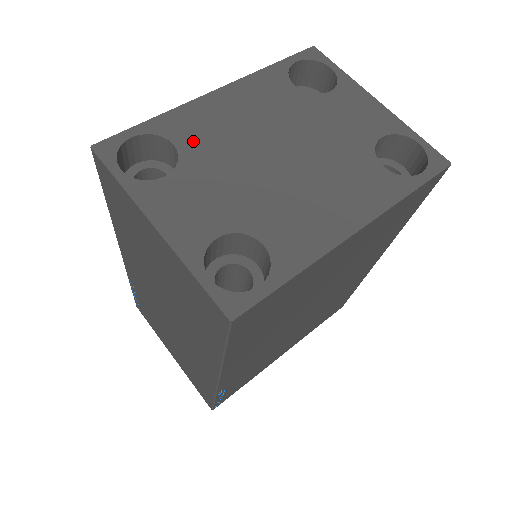
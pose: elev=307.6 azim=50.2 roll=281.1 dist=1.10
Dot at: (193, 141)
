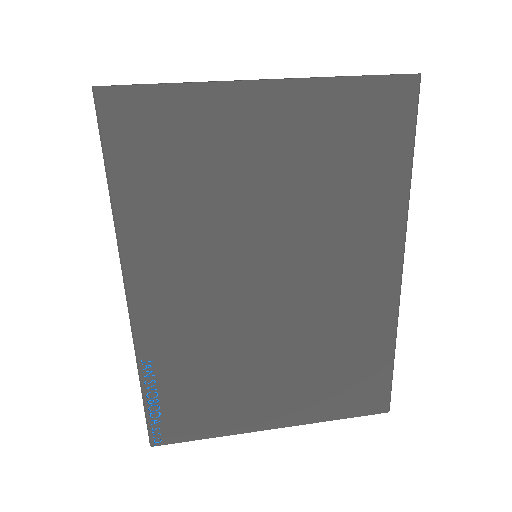
Dot at: occluded
